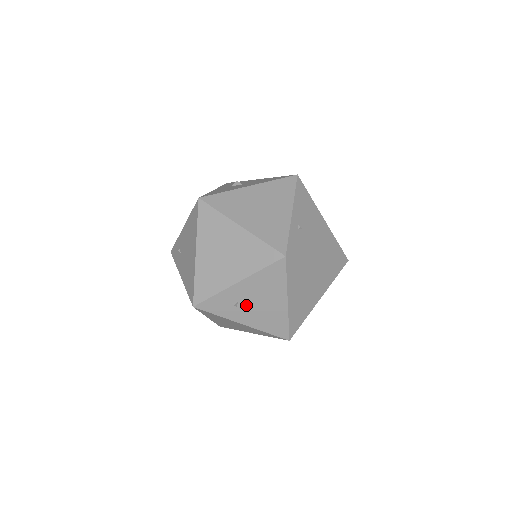
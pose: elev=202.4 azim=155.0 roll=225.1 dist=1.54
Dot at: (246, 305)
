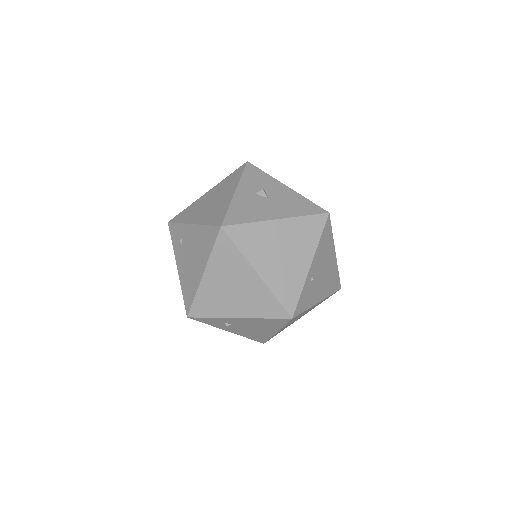
Dot at: (238, 326)
